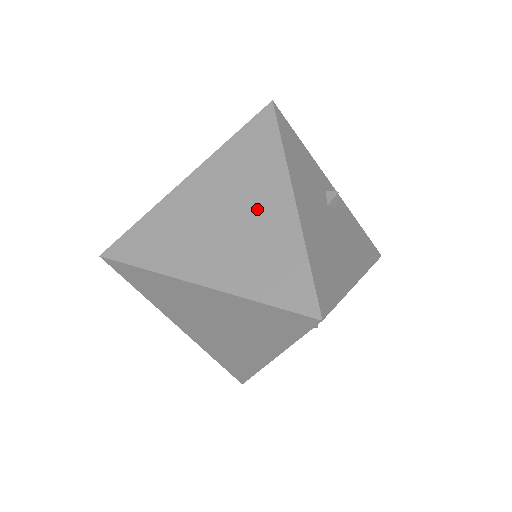
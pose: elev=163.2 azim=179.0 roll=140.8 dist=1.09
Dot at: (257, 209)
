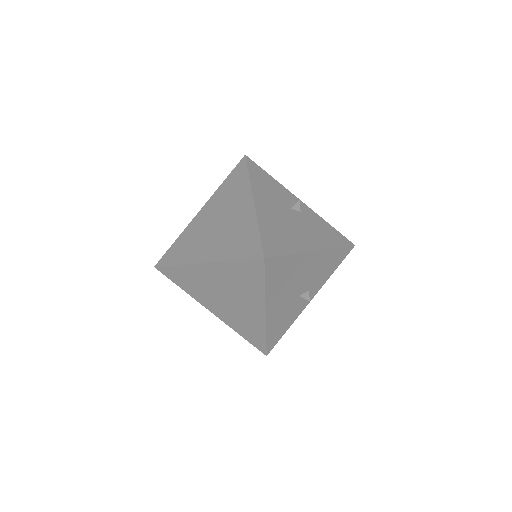
Dot at: (234, 213)
